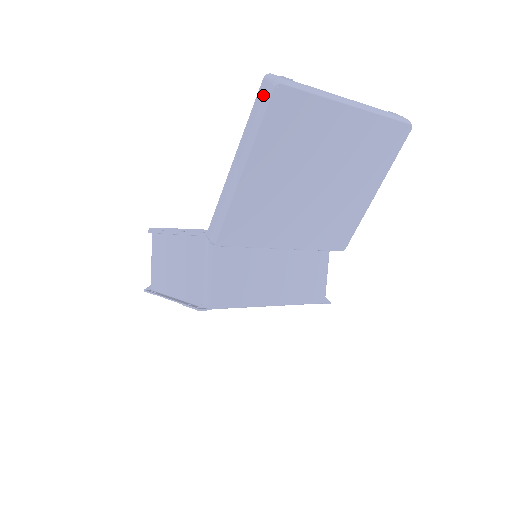
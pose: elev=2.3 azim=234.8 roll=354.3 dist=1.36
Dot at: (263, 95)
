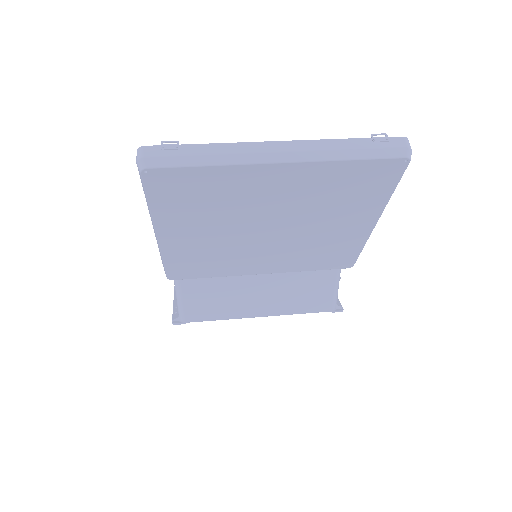
Dot at: (139, 174)
